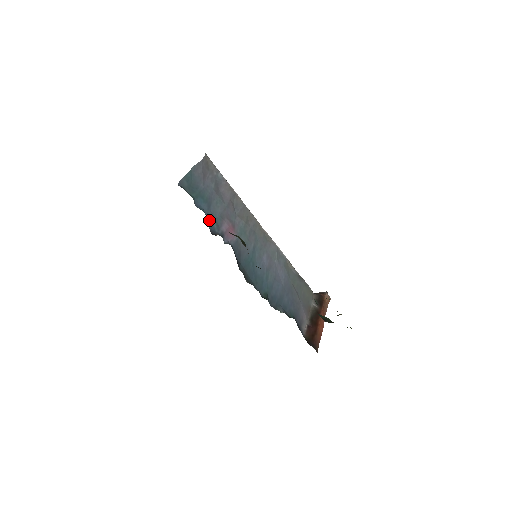
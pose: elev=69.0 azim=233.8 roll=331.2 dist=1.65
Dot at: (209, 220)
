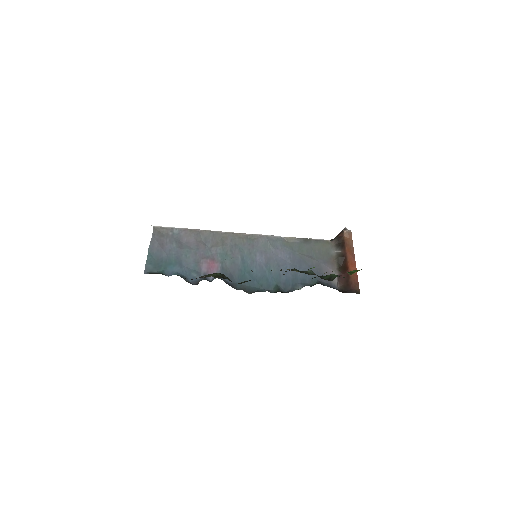
Dot at: (187, 275)
